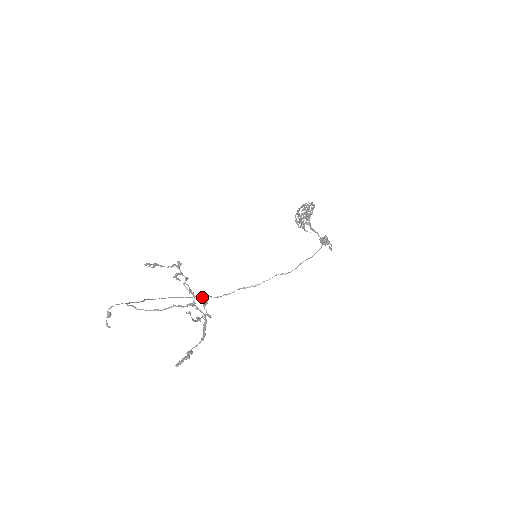
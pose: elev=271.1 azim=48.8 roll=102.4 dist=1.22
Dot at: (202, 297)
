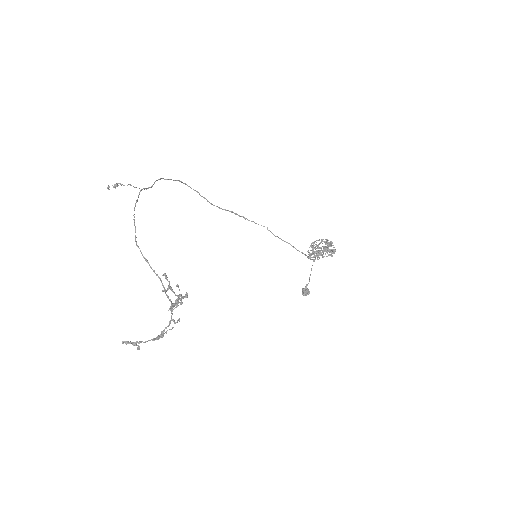
Dot at: (201, 196)
